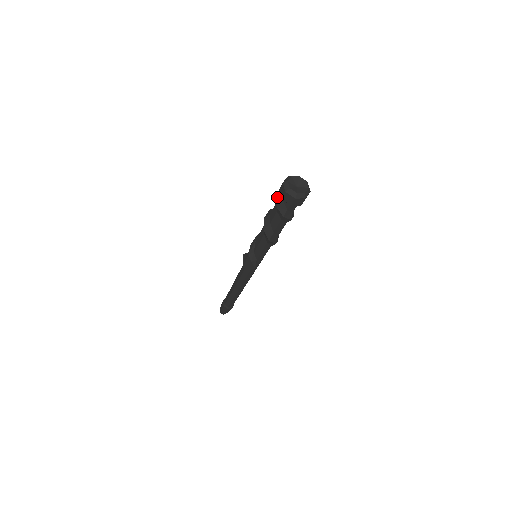
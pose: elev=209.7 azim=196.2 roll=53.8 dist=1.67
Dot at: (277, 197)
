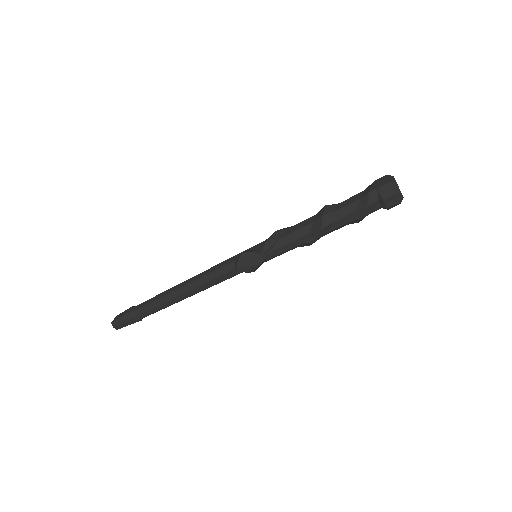
Dot at: (371, 195)
